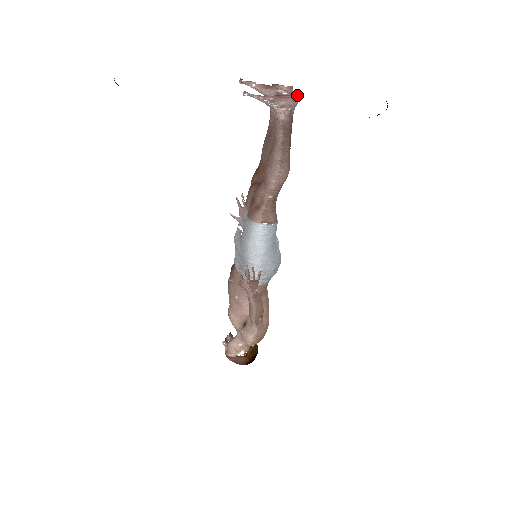
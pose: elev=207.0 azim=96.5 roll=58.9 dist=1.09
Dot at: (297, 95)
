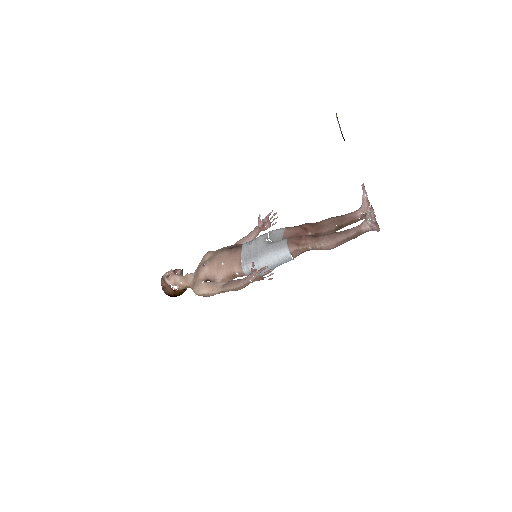
Dot at: occluded
